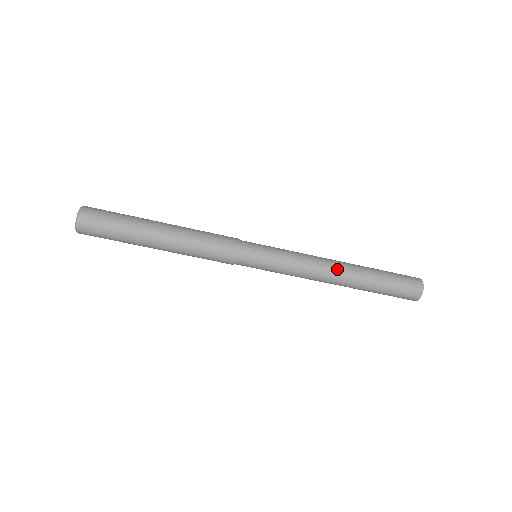
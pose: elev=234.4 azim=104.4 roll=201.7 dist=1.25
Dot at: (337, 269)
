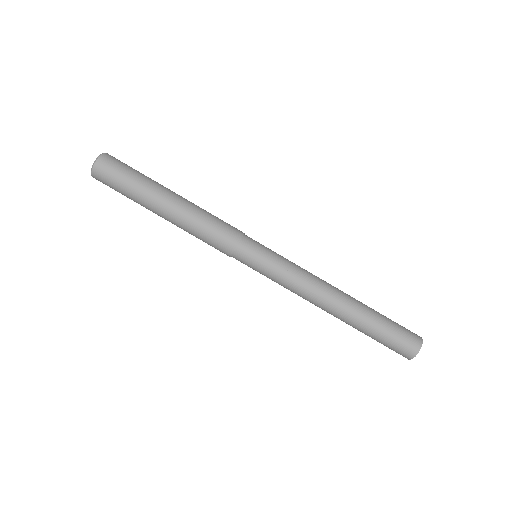
Dot at: (336, 290)
